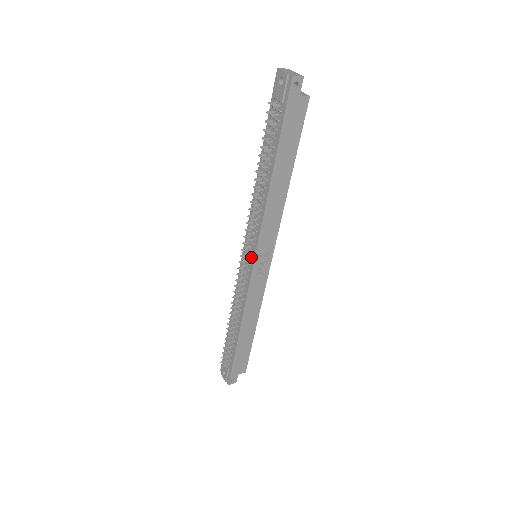
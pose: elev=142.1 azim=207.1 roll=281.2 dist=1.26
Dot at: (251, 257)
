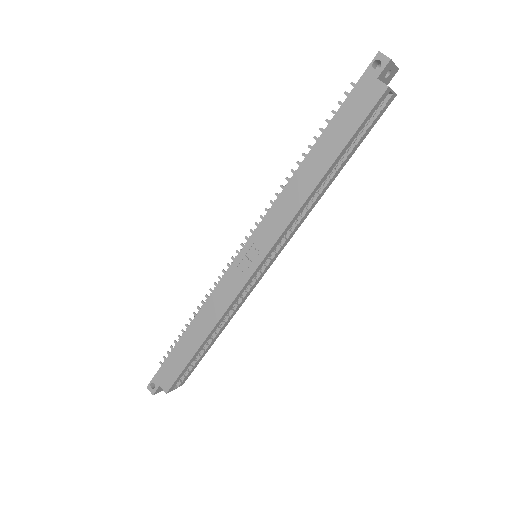
Dot at: (247, 244)
